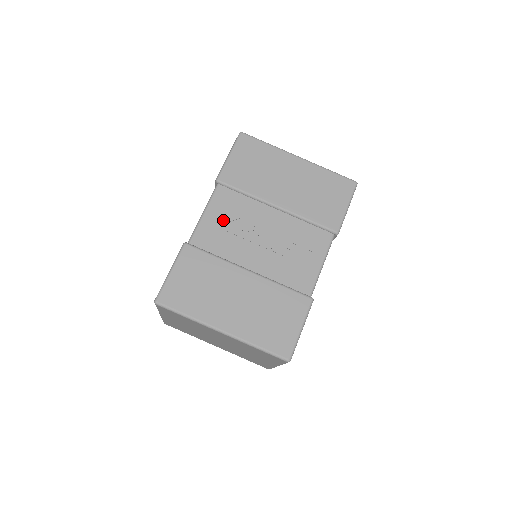
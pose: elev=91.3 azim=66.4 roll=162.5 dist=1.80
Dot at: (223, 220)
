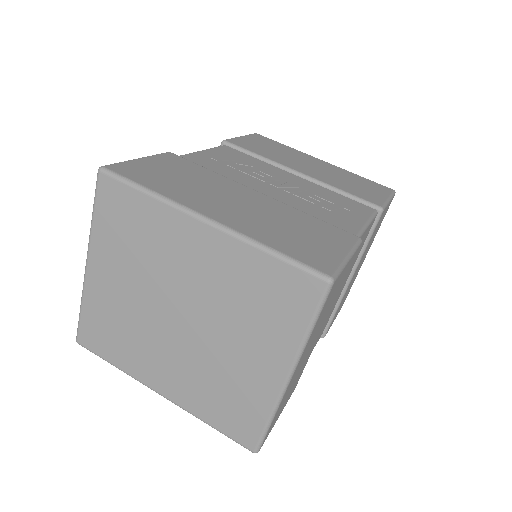
Dot at: (226, 160)
